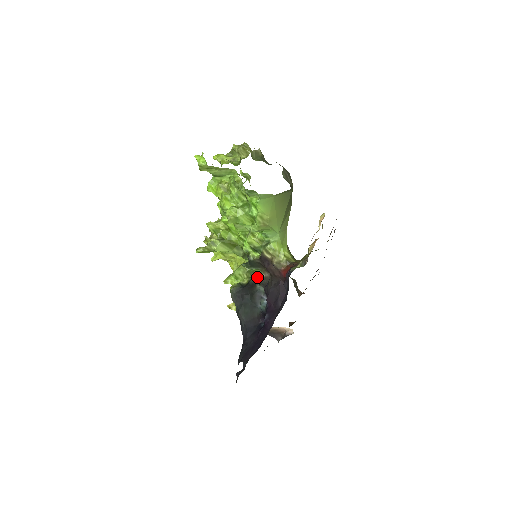
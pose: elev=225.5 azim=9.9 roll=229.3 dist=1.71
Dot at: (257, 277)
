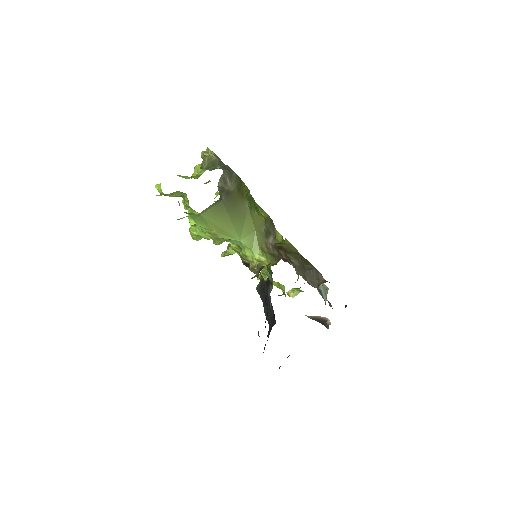
Dot at: (267, 275)
